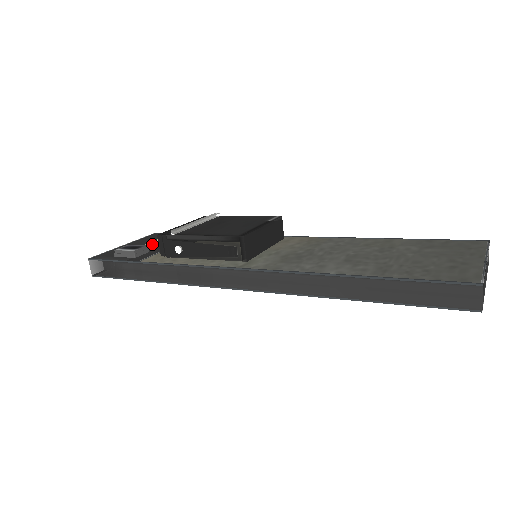
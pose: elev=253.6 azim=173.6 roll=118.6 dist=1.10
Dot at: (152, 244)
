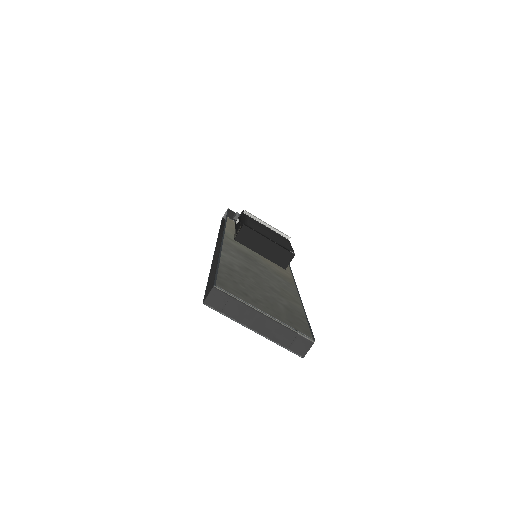
Dot at: occluded
